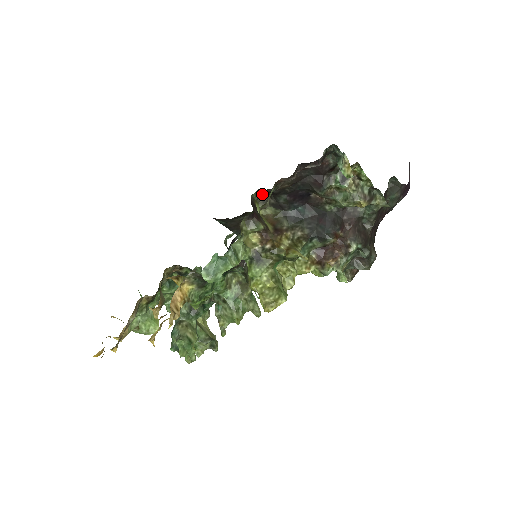
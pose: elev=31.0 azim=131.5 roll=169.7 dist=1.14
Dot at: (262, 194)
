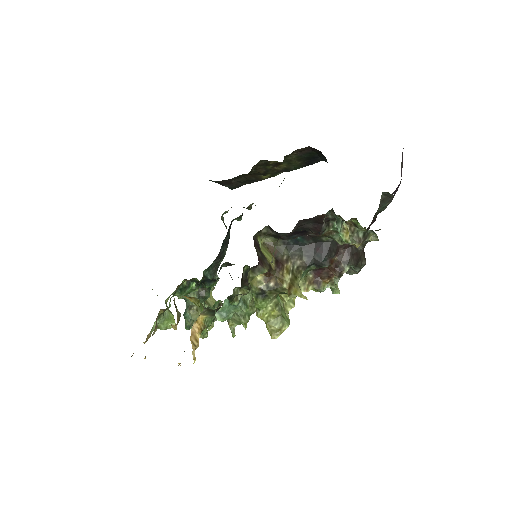
Dot at: (263, 228)
